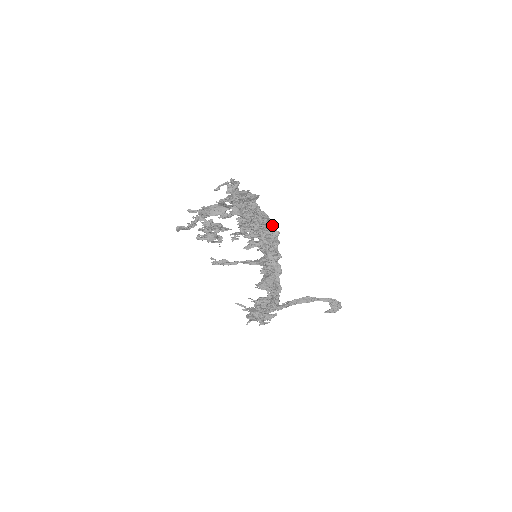
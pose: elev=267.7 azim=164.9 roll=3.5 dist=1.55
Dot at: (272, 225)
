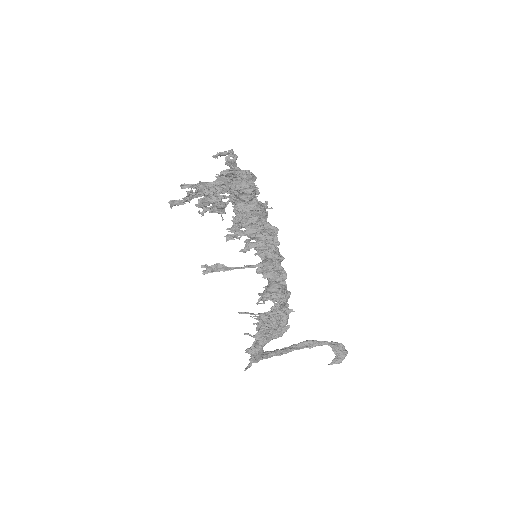
Dot at: occluded
